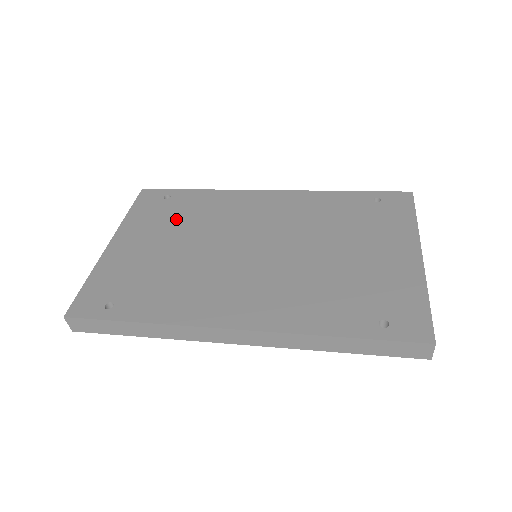
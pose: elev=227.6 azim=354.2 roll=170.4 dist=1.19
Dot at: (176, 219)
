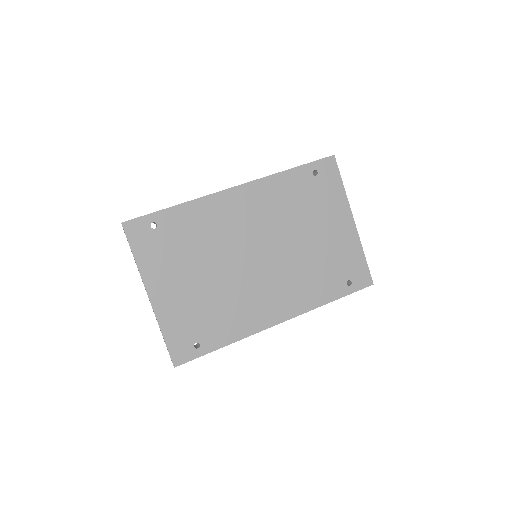
Dot at: (182, 250)
